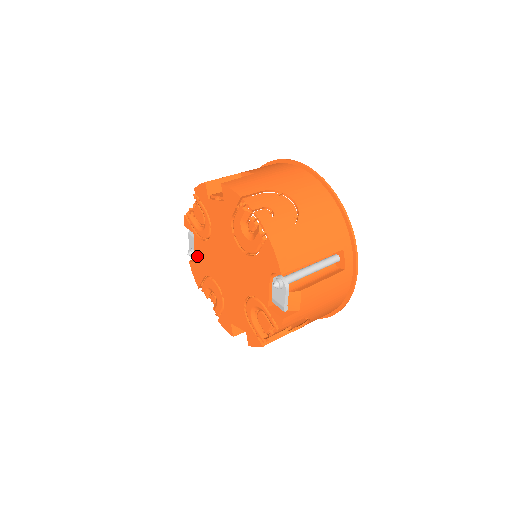
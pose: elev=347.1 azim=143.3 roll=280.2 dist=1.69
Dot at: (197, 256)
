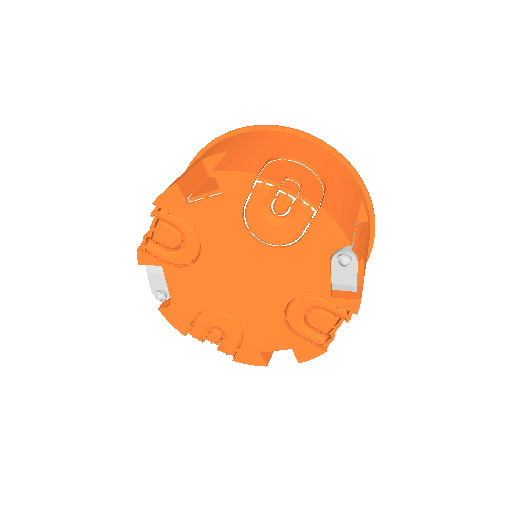
Dot at: (175, 294)
